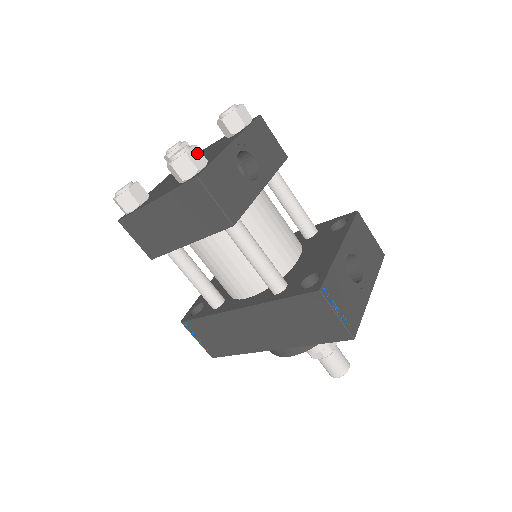
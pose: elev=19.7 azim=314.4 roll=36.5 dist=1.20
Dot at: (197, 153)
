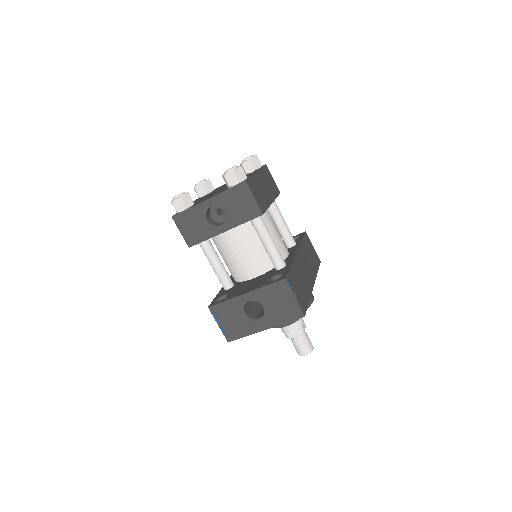
Dot at: (180, 202)
